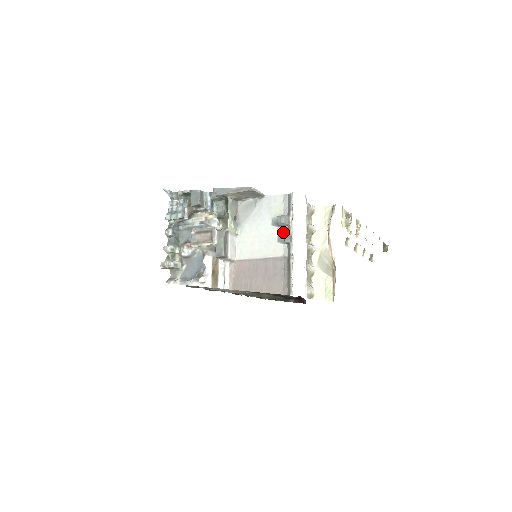
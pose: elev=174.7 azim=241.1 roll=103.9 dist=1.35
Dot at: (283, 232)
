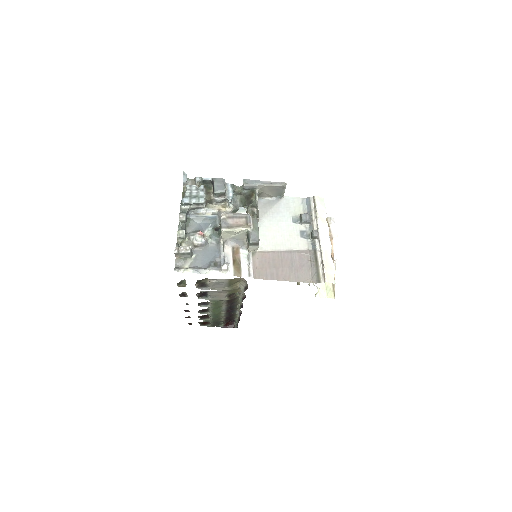
Dot at: (305, 229)
